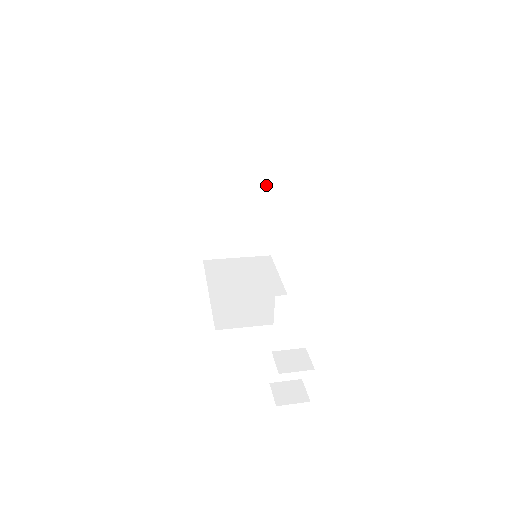
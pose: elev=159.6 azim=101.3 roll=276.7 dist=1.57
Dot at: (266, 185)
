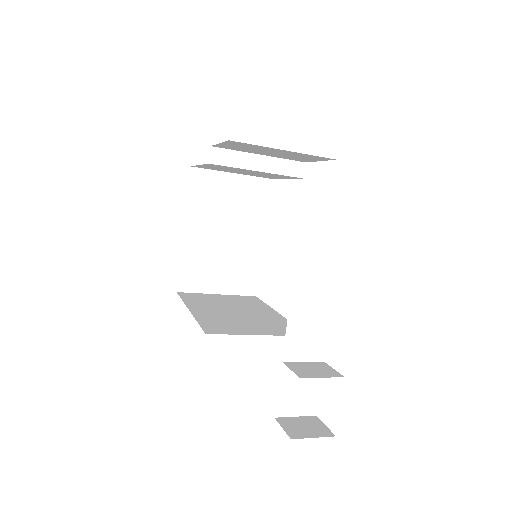
Dot at: (273, 171)
